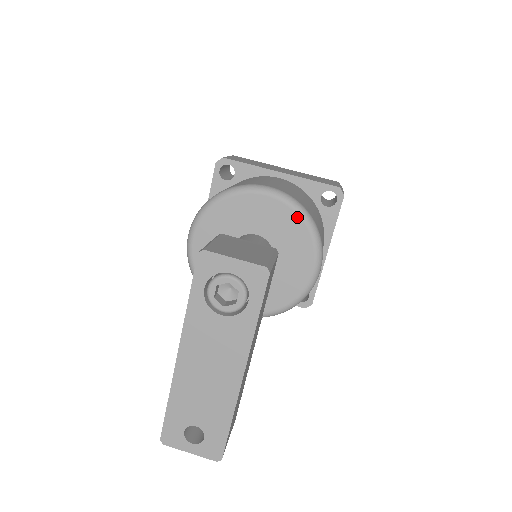
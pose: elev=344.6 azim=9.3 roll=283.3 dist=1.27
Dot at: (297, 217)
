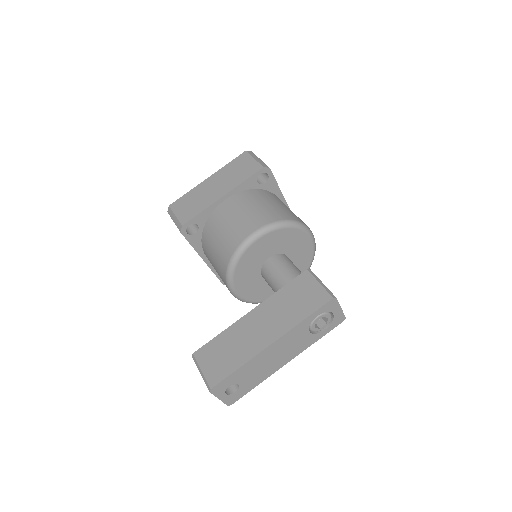
Dot at: (311, 259)
